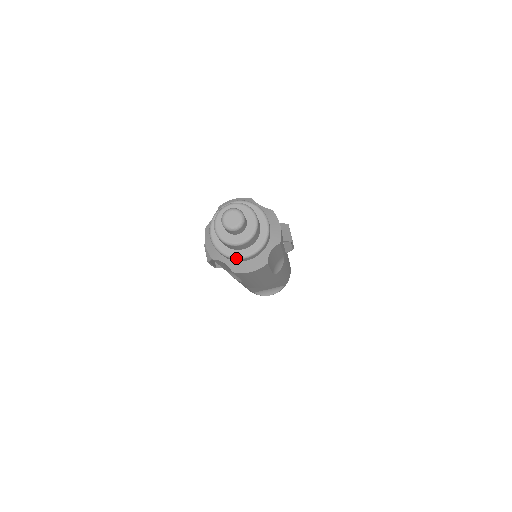
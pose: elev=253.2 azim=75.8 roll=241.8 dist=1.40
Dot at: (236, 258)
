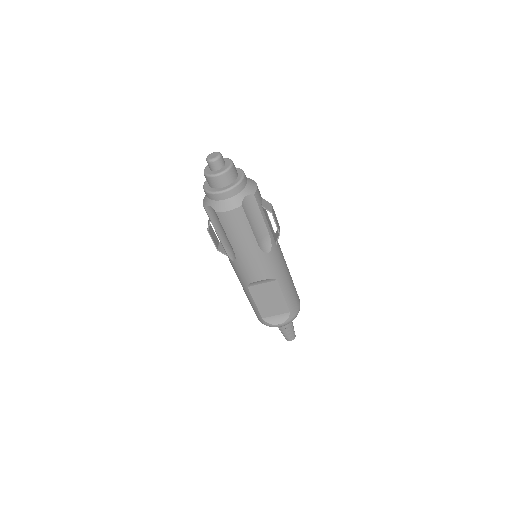
Dot at: (216, 193)
